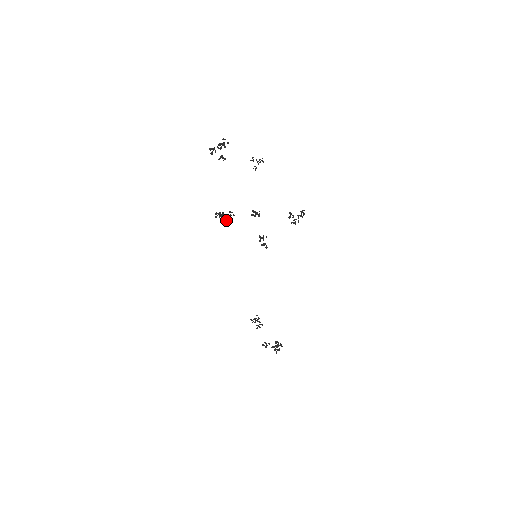
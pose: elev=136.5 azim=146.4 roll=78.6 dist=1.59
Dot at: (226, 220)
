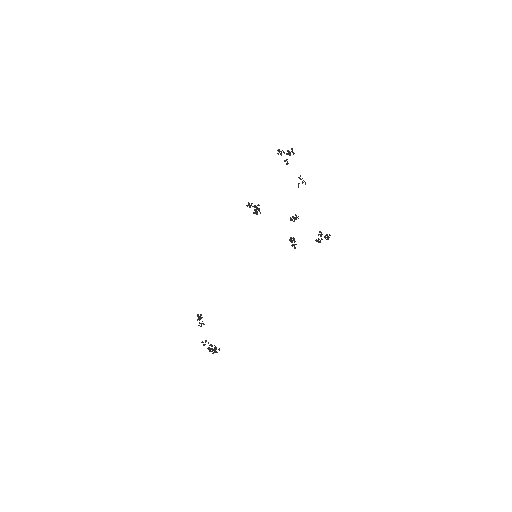
Dot at: (253, 213)
